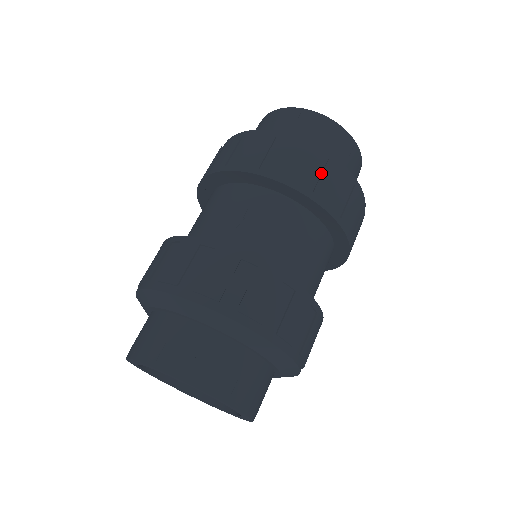
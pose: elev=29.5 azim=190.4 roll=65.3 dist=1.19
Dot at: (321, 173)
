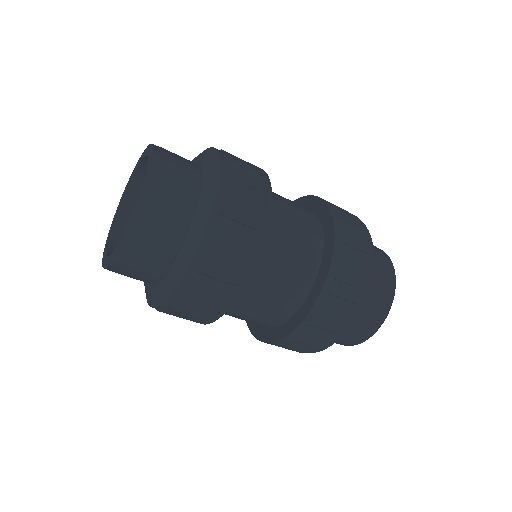
Dot at: (356, 262)
